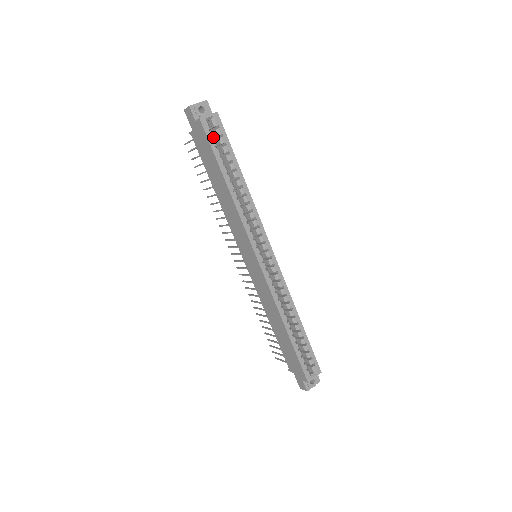
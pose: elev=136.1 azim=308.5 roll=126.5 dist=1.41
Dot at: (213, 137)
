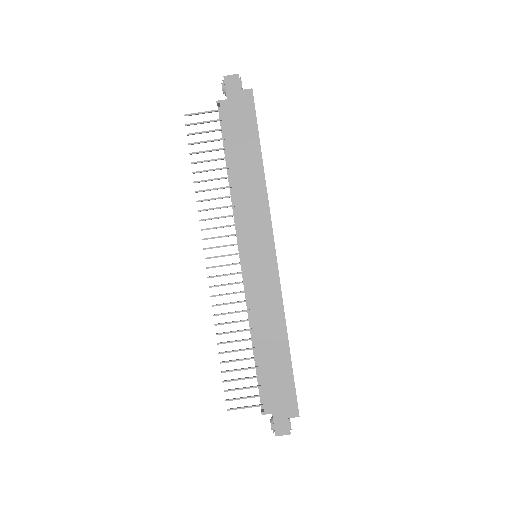
Dot at: occluded
